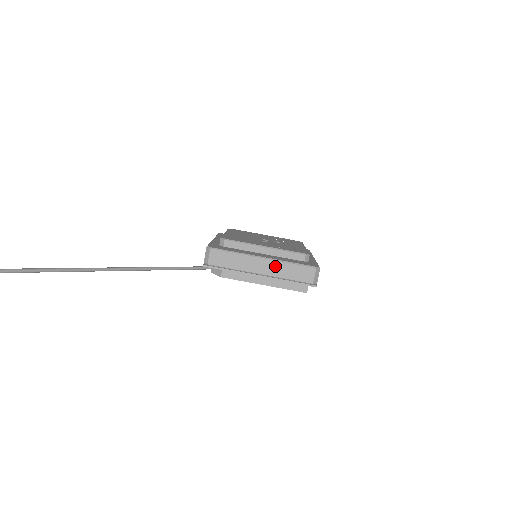
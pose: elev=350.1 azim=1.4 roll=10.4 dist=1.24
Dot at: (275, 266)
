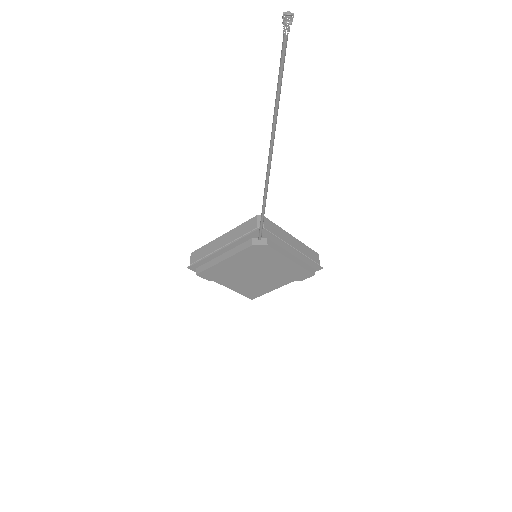
Dot at: (300, 244)
